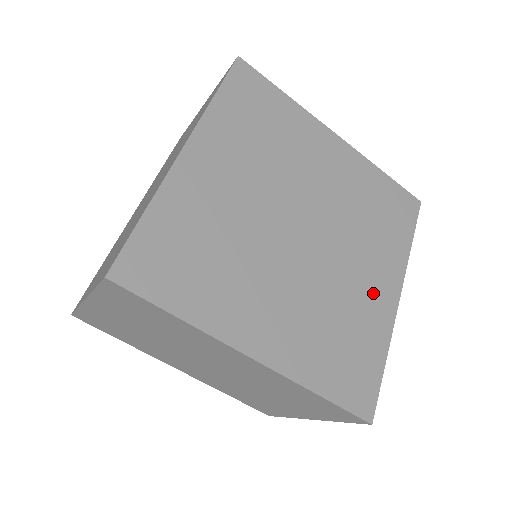
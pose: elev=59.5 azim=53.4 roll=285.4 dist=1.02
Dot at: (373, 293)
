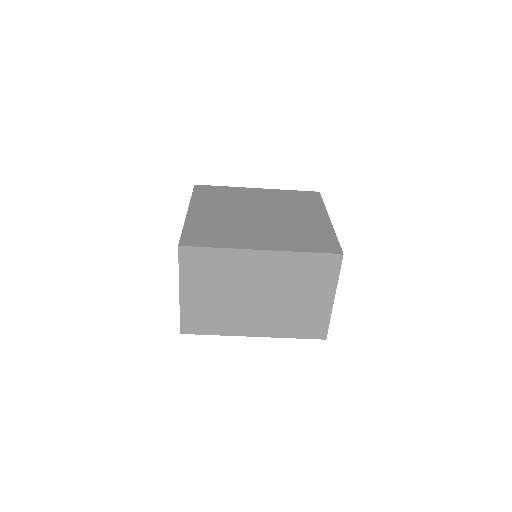
Dot at: (313, 221)
